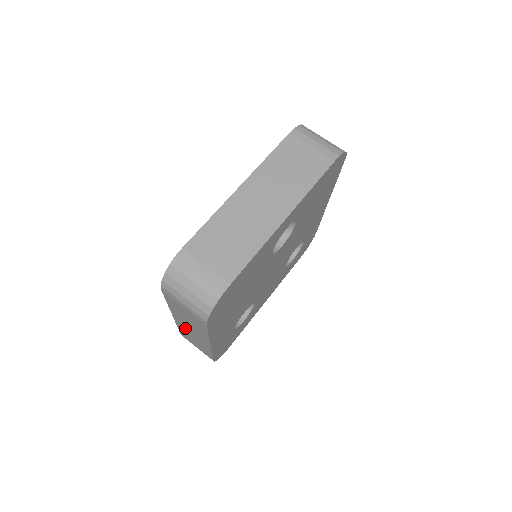
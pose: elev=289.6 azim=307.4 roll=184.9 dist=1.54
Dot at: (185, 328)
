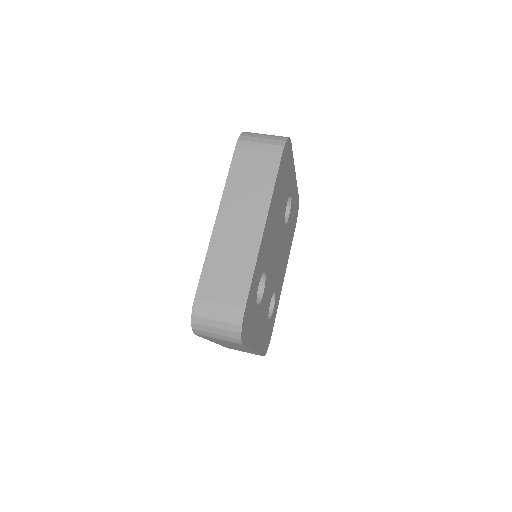
Dot at: (227, 233)
